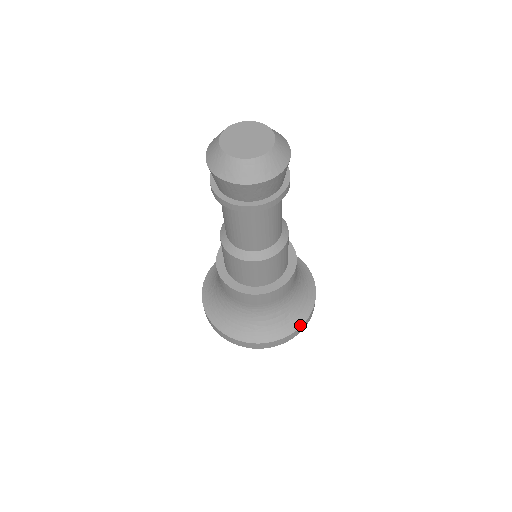
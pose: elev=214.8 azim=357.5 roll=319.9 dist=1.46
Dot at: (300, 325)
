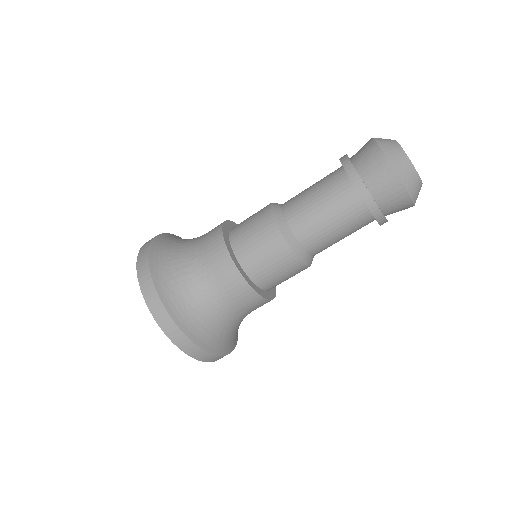
Dot at: occluded
